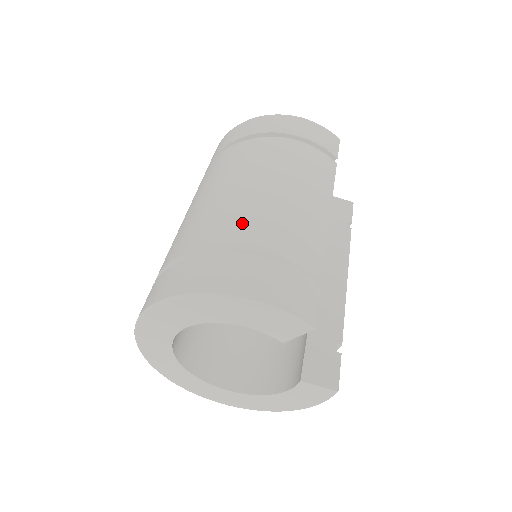
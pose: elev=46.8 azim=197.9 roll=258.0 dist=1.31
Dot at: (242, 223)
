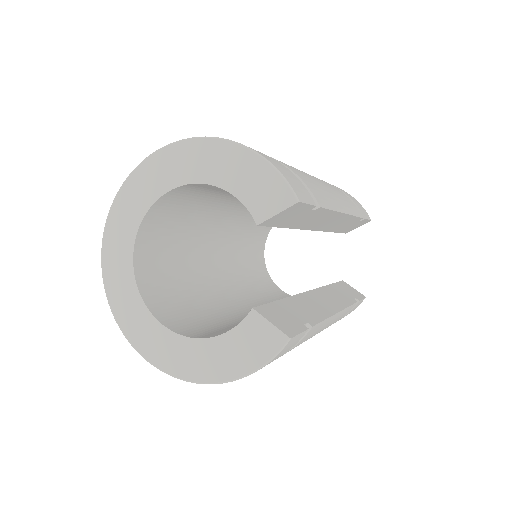
Dot at: occluded
